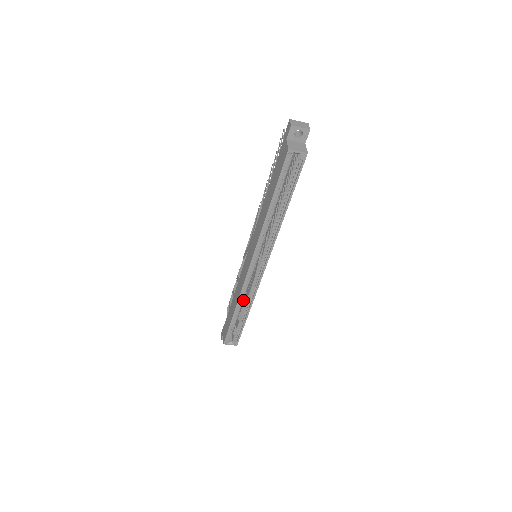
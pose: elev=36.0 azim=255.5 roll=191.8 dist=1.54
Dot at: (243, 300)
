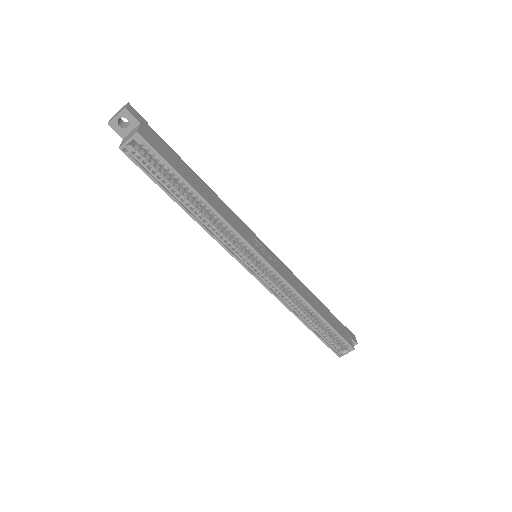
Dot at: (300, 304)
